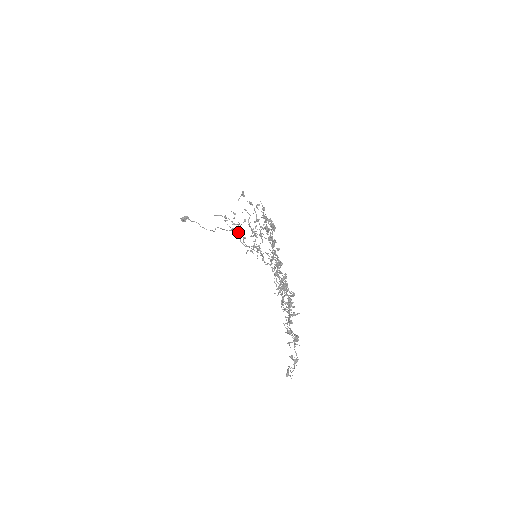
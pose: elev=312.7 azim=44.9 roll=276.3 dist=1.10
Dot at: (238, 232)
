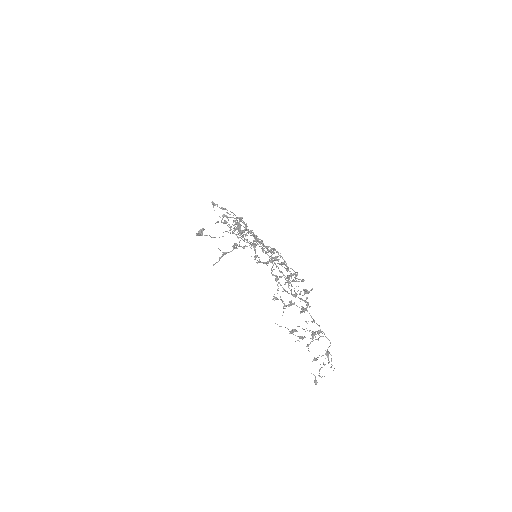
Dot at: occluded
